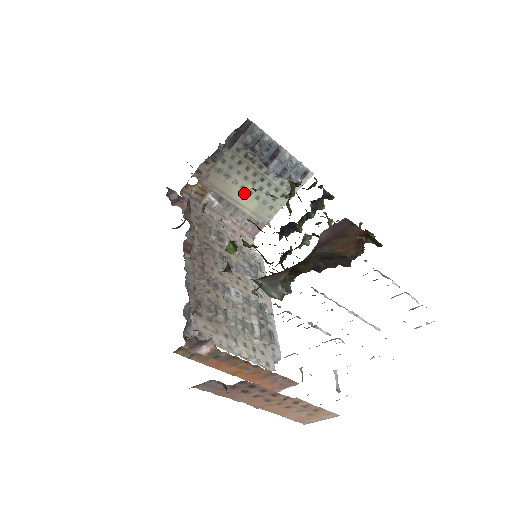
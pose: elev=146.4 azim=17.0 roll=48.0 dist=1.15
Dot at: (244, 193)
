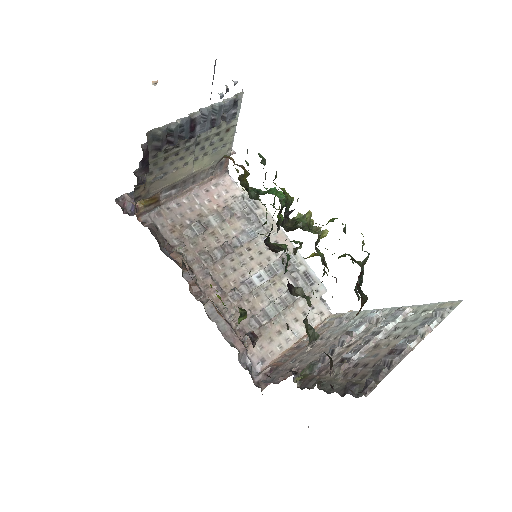
Dot at: (190, 165)
